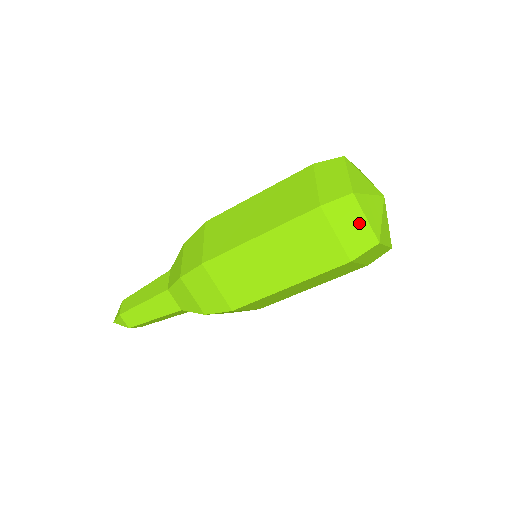
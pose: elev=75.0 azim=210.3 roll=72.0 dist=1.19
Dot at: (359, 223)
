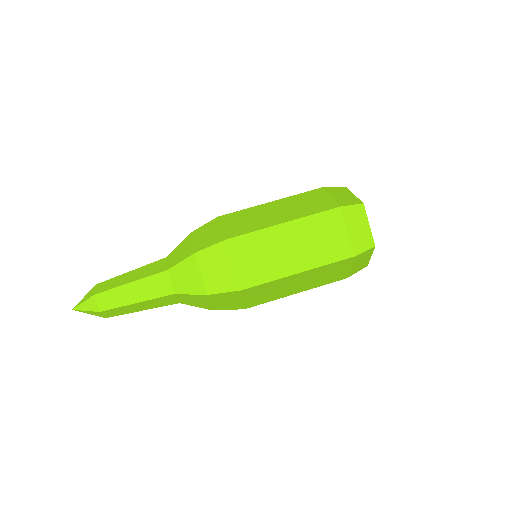
Dot at: (364, 227)
